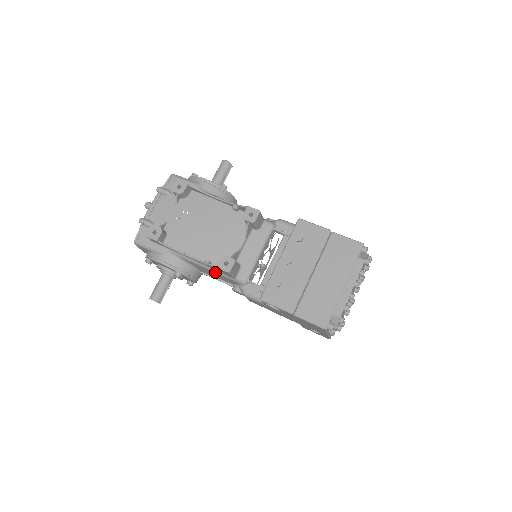
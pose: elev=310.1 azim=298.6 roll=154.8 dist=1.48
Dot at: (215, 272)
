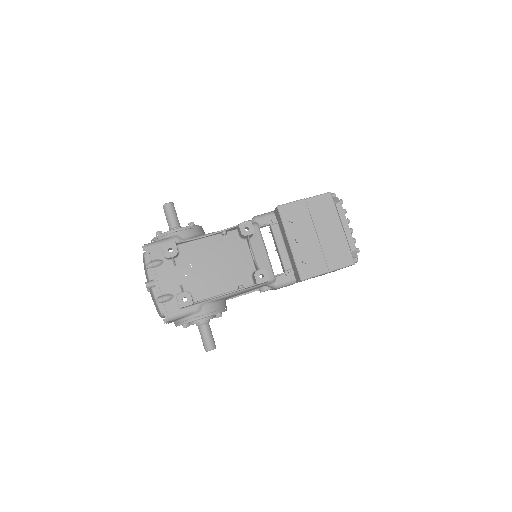
Dot at: (248, 290)
